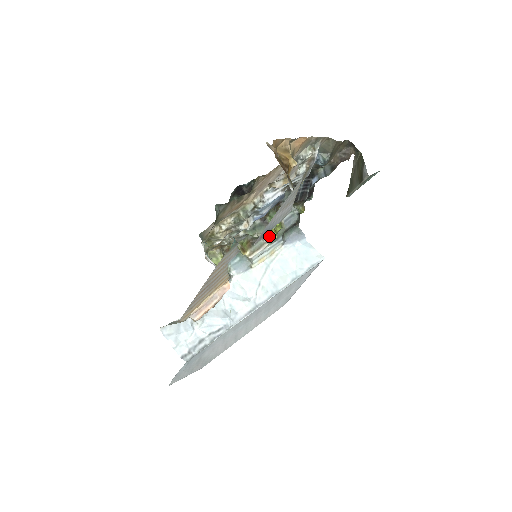
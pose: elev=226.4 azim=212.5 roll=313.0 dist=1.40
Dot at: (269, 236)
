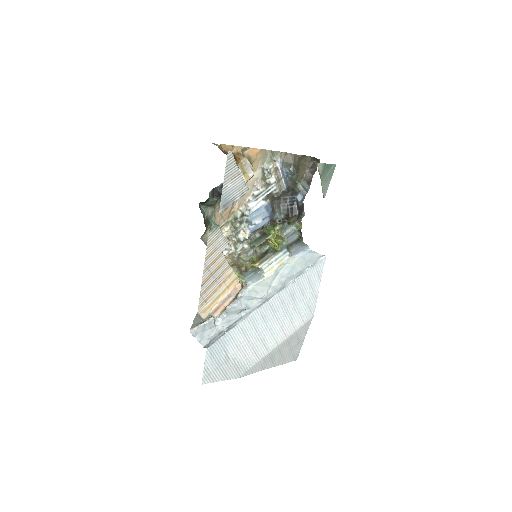
Dot at: (274, 249)
